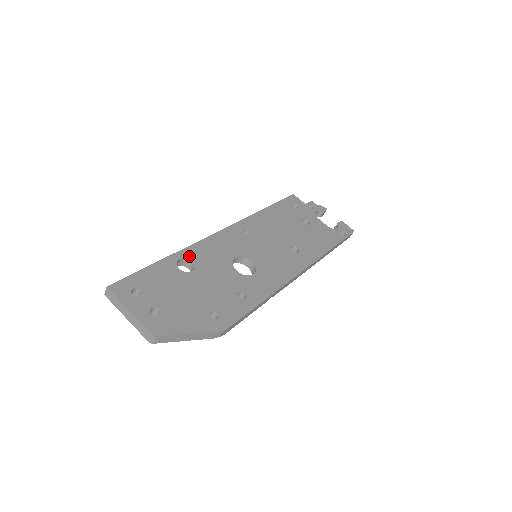
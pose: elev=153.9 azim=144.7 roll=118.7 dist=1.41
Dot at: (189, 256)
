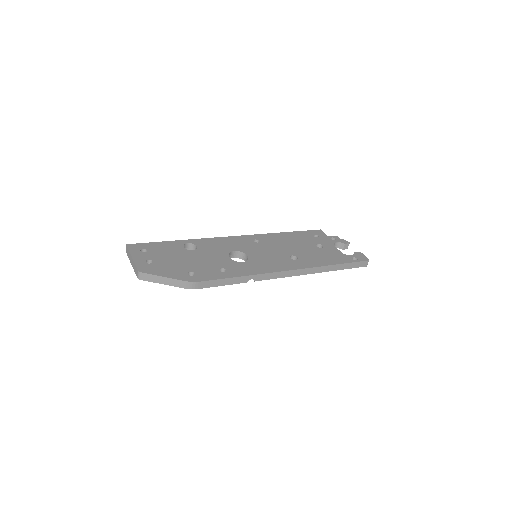
Dot at: (197, 243)
